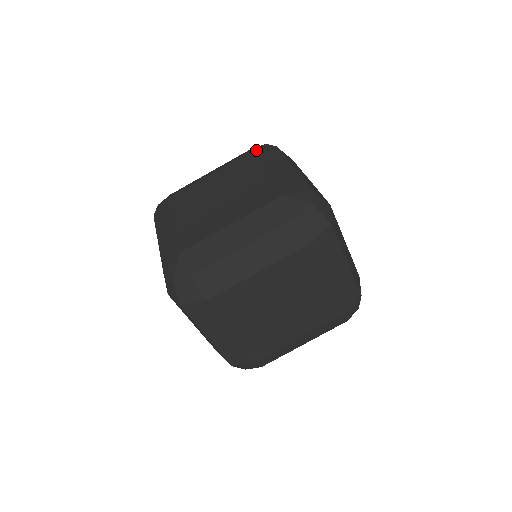
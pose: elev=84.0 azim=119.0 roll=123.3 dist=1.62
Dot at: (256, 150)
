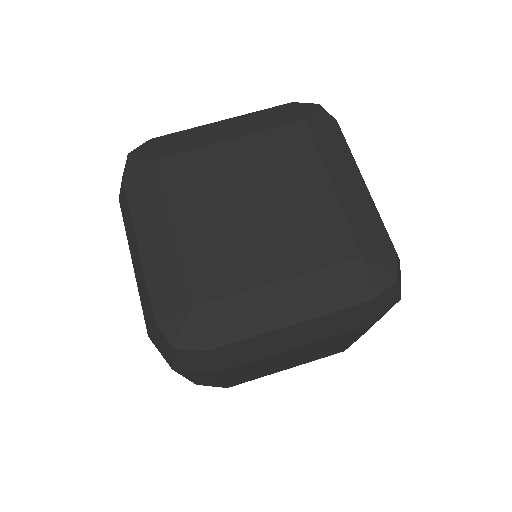
Dot at: (310, 122)
